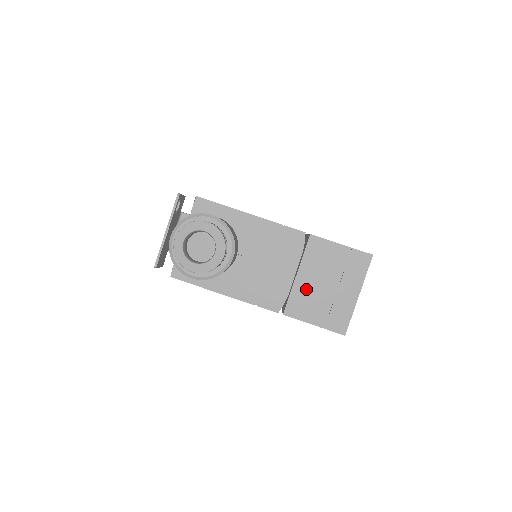
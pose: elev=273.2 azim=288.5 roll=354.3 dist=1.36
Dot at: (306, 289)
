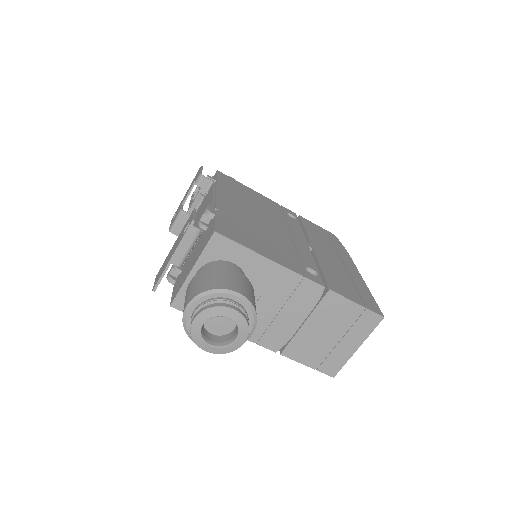
Dot at: (309, 337)
